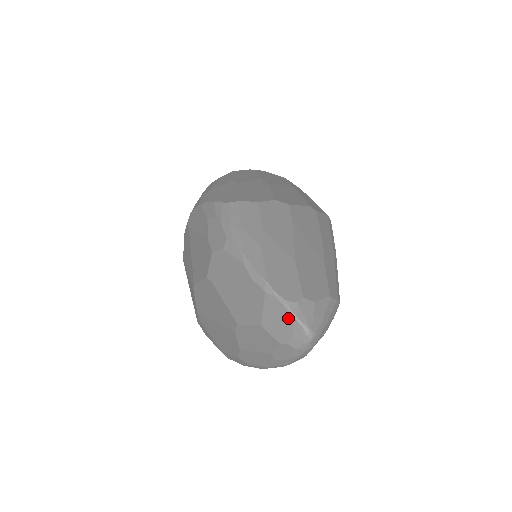
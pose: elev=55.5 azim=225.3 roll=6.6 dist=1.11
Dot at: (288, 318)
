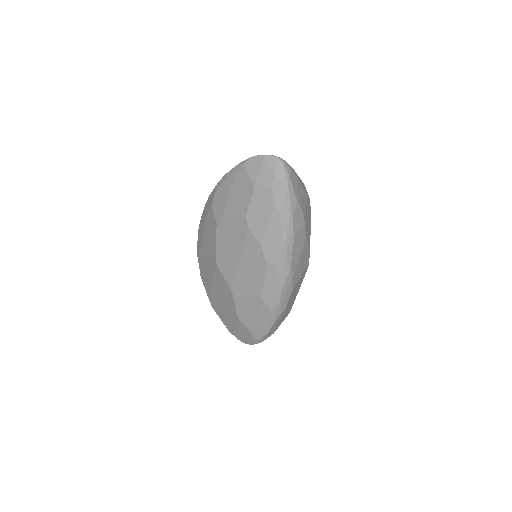
Dot at: (263, 160)
